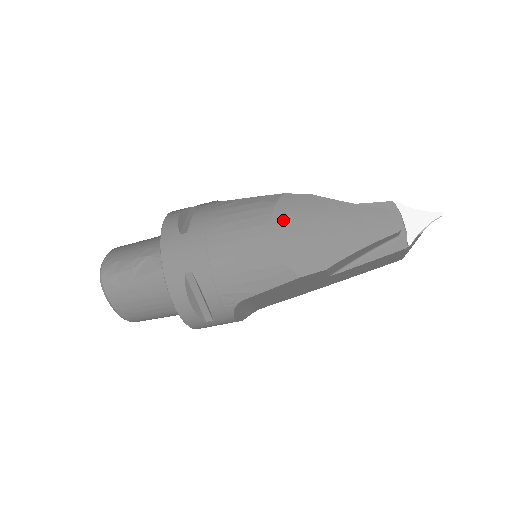
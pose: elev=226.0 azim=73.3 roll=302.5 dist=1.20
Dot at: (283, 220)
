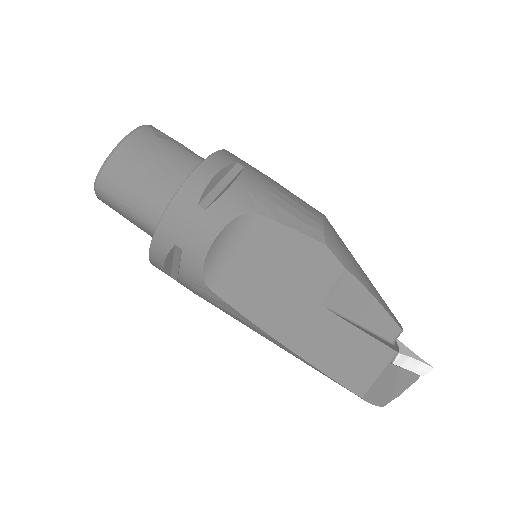
Dot at: occluded
